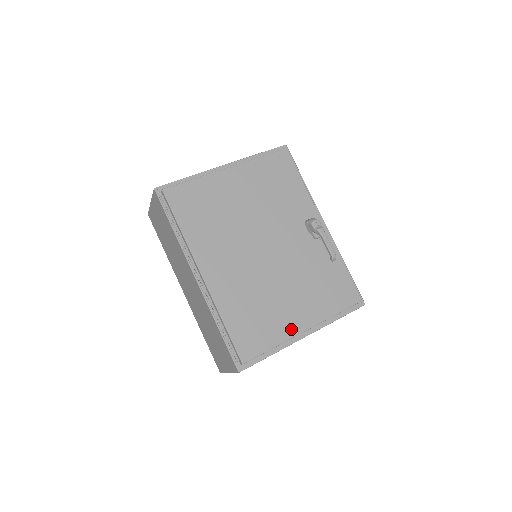
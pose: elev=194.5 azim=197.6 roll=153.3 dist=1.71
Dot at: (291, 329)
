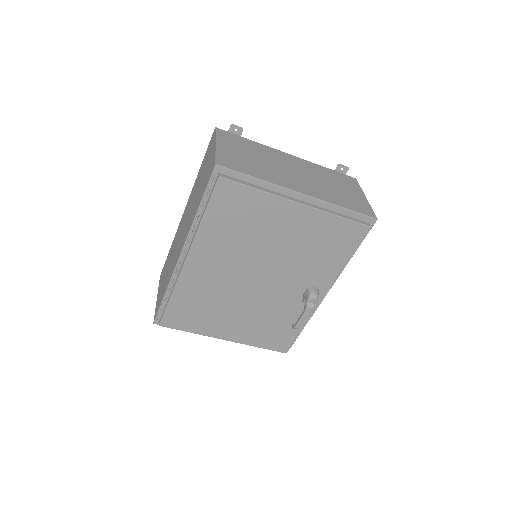
Dot at: (215, 333)
